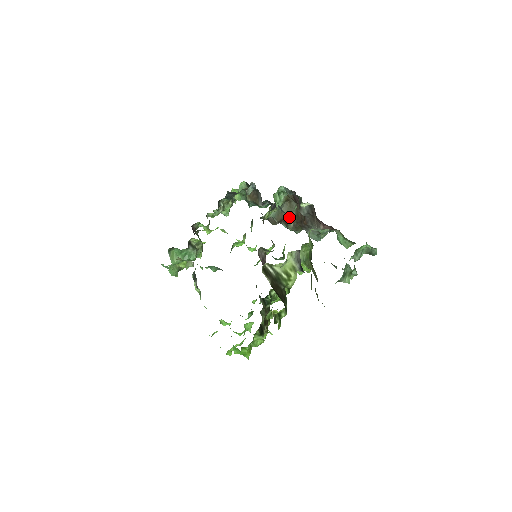
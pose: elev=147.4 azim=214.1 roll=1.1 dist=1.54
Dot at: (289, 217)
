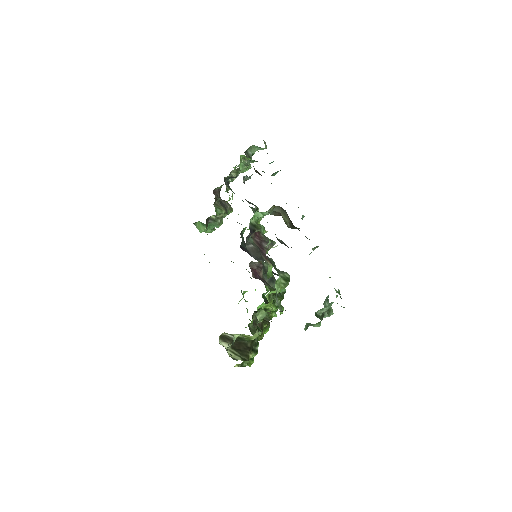
Dot at: occluded
